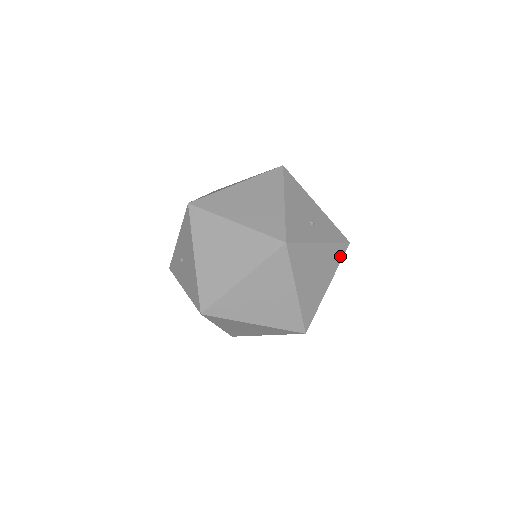
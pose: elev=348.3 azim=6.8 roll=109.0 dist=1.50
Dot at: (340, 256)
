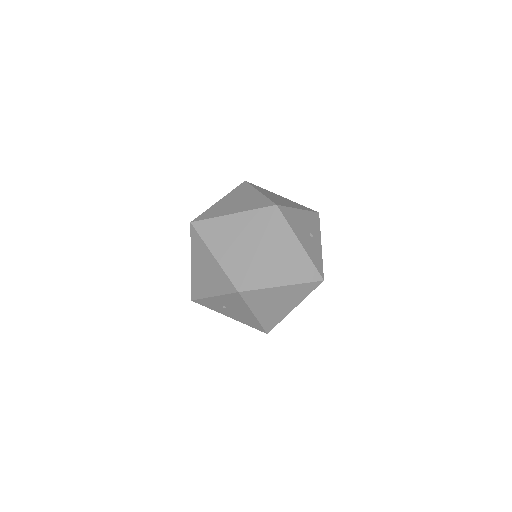
Dot at: occluded
